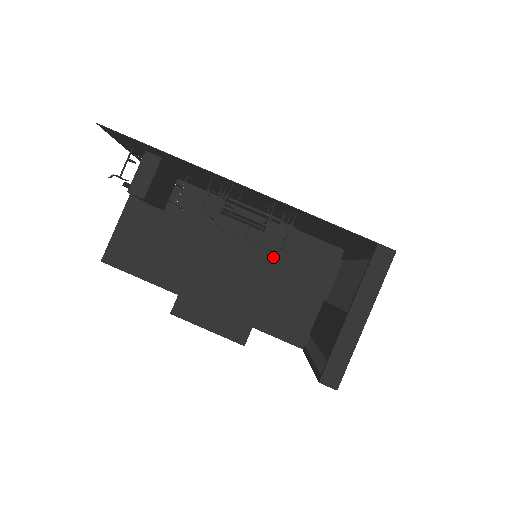
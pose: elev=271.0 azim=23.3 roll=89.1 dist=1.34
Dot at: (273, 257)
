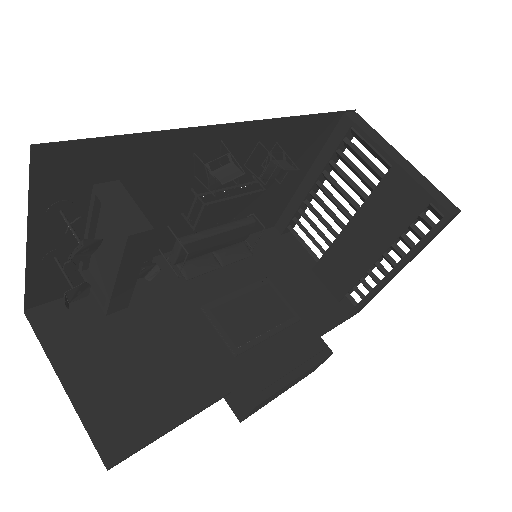
Dot at: (253, 265)
